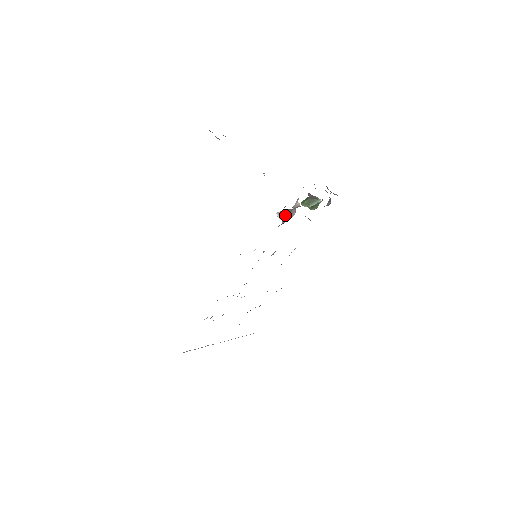
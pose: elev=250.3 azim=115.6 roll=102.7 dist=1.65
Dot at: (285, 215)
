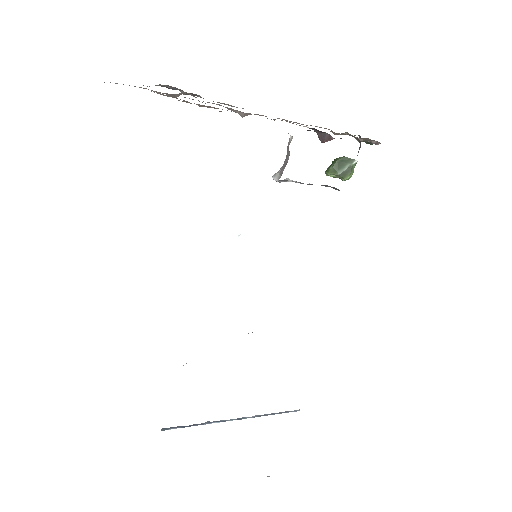
Dot at: (280, 170)
